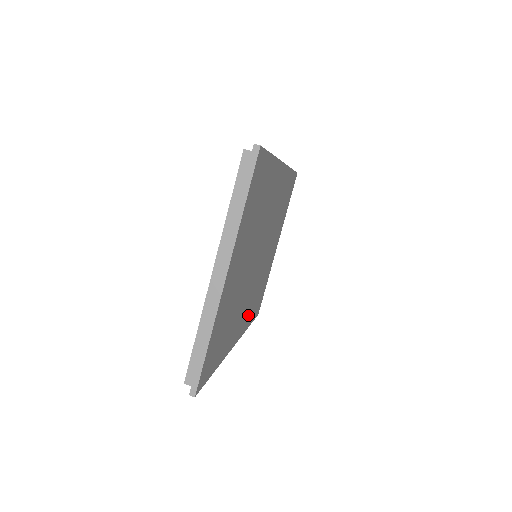
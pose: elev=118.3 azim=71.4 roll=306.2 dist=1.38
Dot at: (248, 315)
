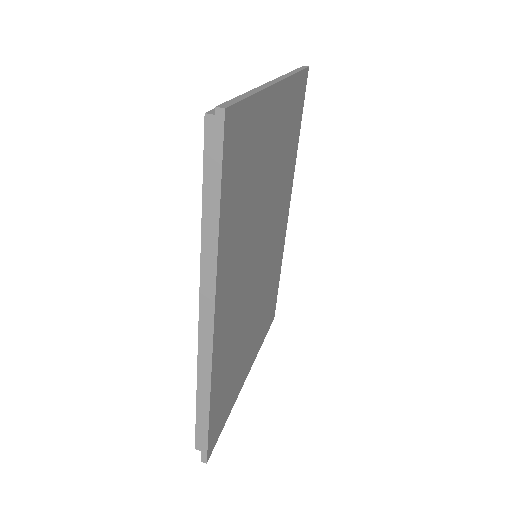
Dot at: (223, 353)
